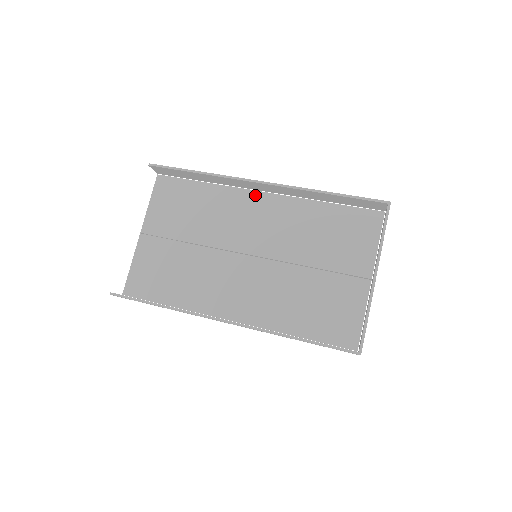
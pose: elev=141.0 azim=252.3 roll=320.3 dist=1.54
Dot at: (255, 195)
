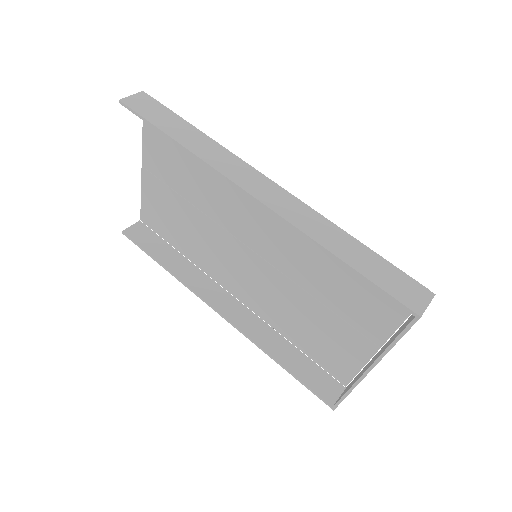
Dot at: occluded
